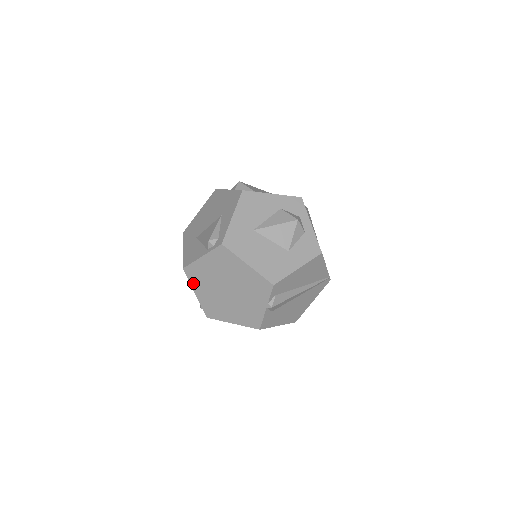
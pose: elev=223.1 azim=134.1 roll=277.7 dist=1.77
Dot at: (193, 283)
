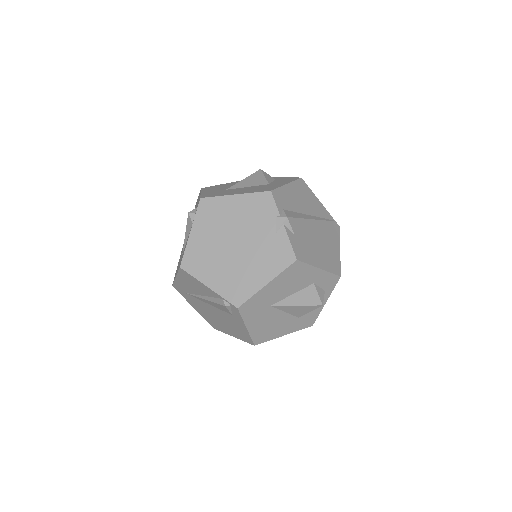
Dot at: (199, 275)
